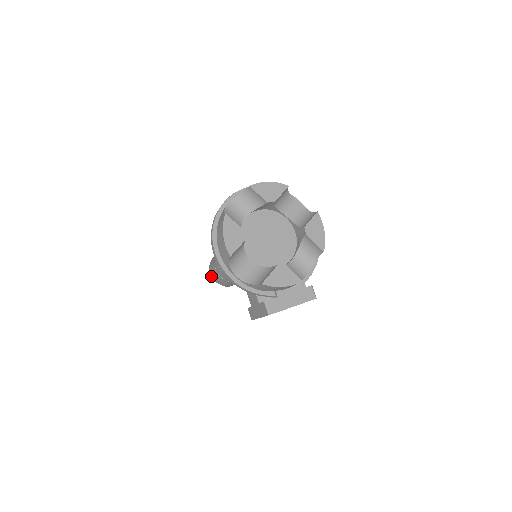
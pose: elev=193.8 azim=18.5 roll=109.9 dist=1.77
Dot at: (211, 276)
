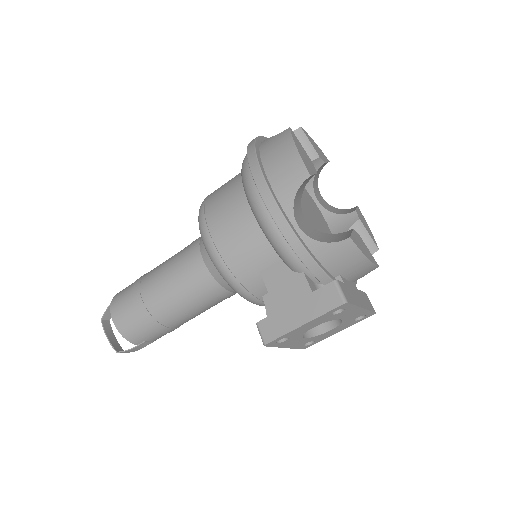
Dot at: (112, 319)
